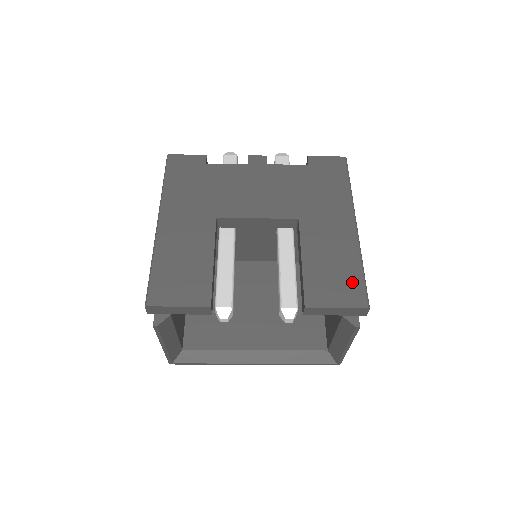
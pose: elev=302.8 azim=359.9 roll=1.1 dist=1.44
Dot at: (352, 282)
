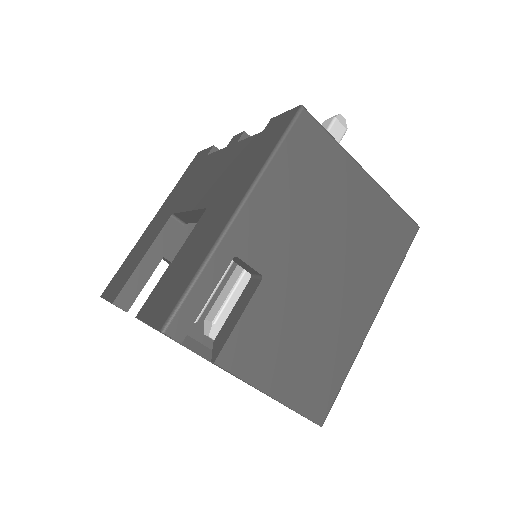
Dot at: (176, 293)
